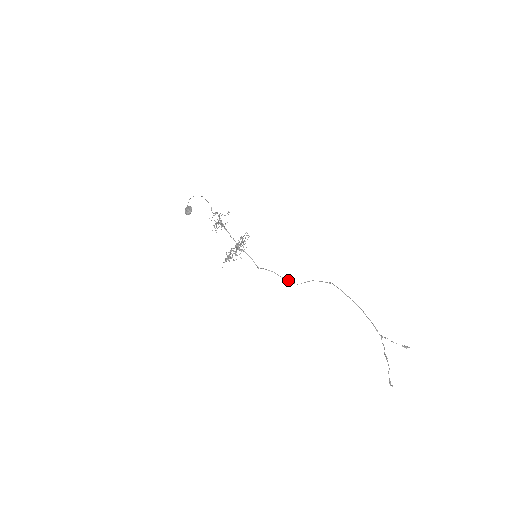
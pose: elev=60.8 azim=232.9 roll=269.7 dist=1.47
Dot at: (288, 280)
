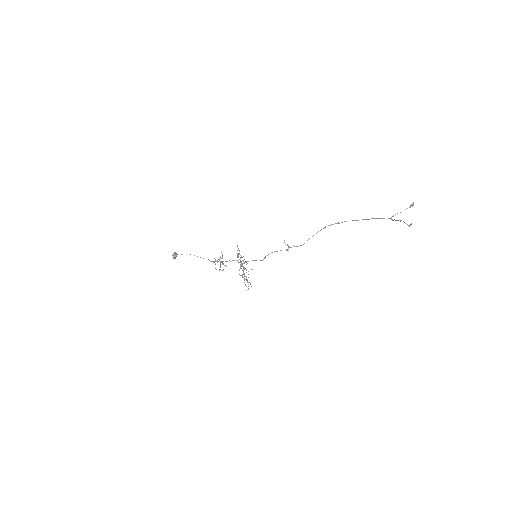
Dot at: occluded
